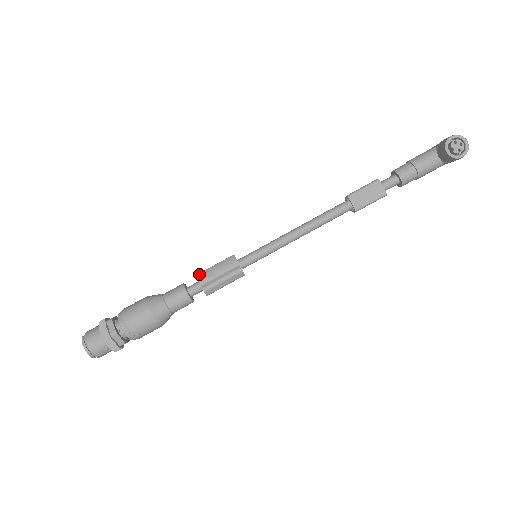
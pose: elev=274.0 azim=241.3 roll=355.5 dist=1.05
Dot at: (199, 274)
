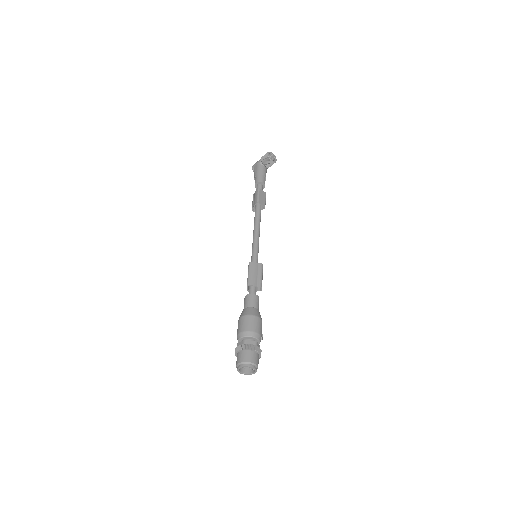
Dot at: (249, 283)
